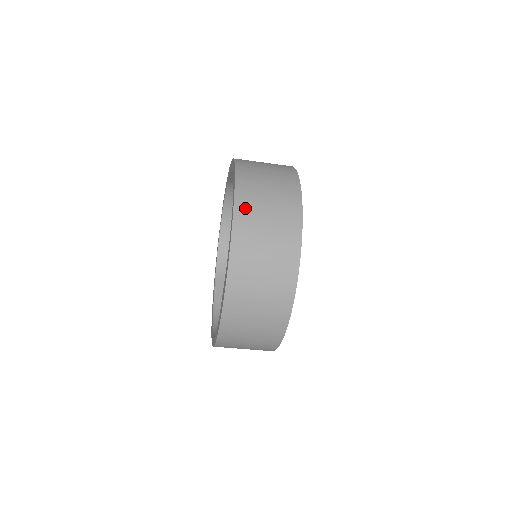
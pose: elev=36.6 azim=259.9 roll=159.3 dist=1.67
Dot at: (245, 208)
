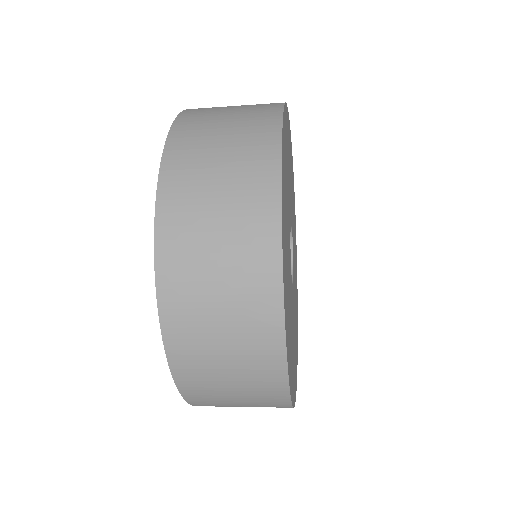
Dot at: (188, 128)
